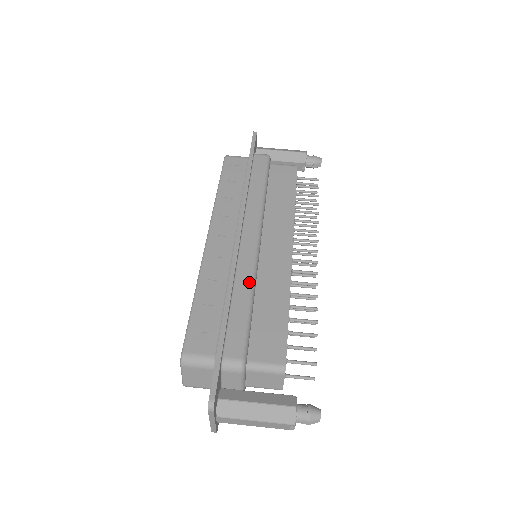
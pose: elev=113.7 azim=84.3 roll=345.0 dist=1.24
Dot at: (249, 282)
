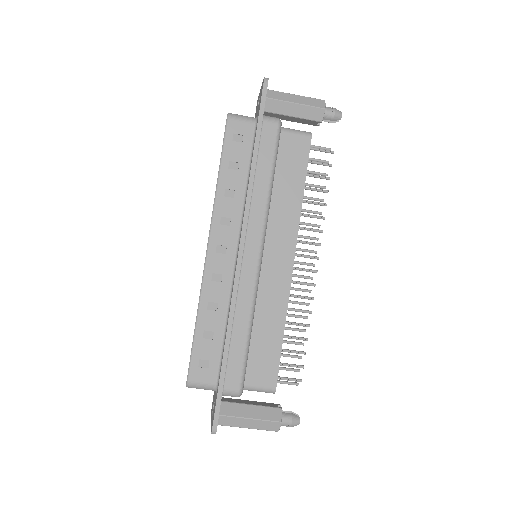
Dot at: (249, 309)
